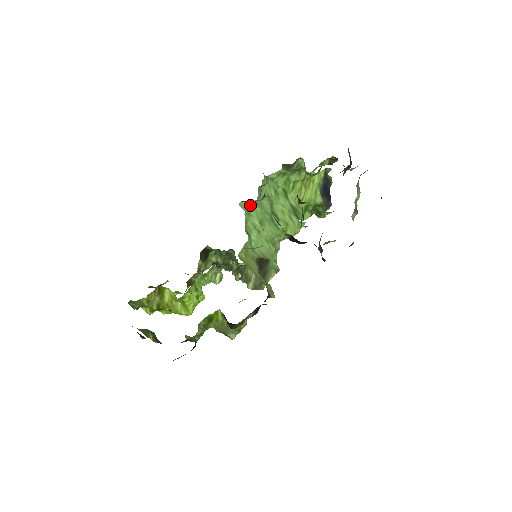
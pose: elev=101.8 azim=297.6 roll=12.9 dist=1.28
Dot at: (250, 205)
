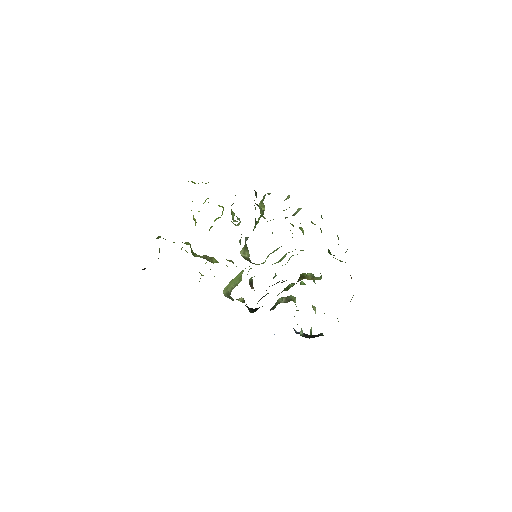
Dot at: occluded
